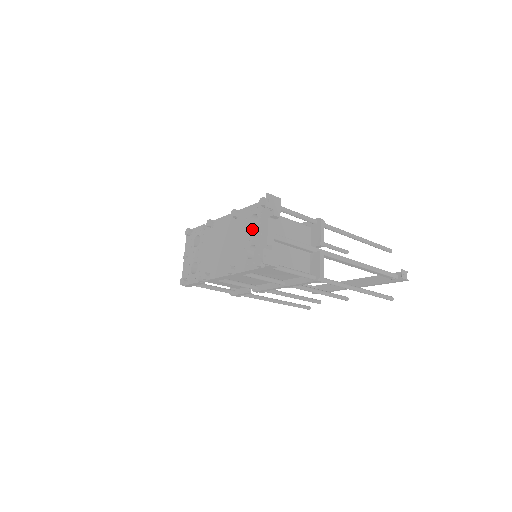
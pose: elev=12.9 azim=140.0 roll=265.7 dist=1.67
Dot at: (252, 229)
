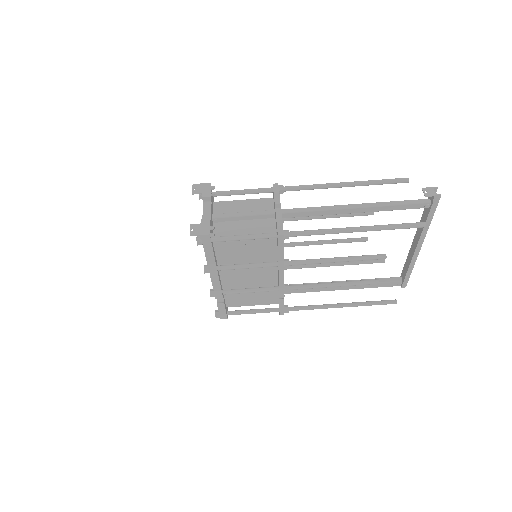
Dot at: occluded
